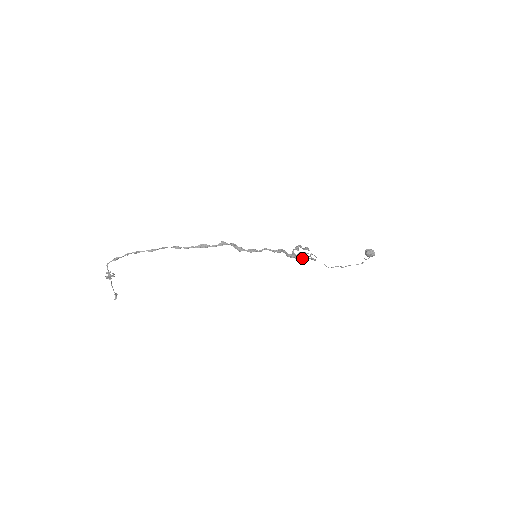
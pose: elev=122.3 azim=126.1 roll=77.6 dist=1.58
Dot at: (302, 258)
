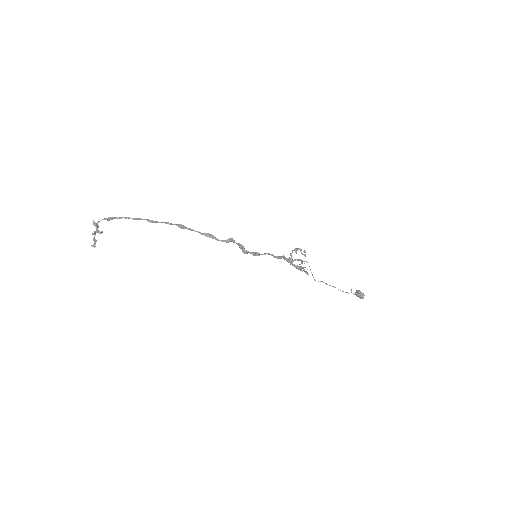
Dot at: (297, 268)
